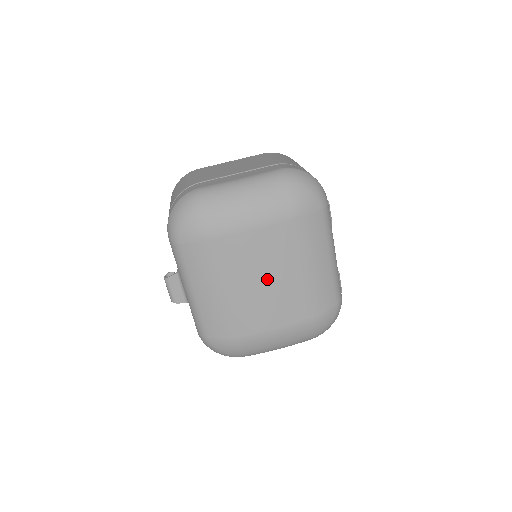
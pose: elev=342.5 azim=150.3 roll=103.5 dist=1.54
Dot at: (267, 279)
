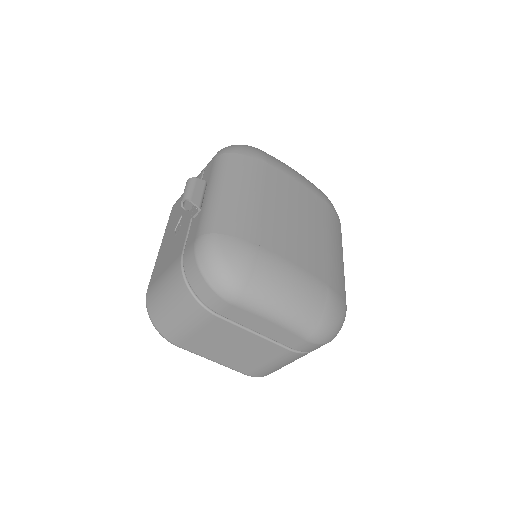
Dot at: (300, 220)
